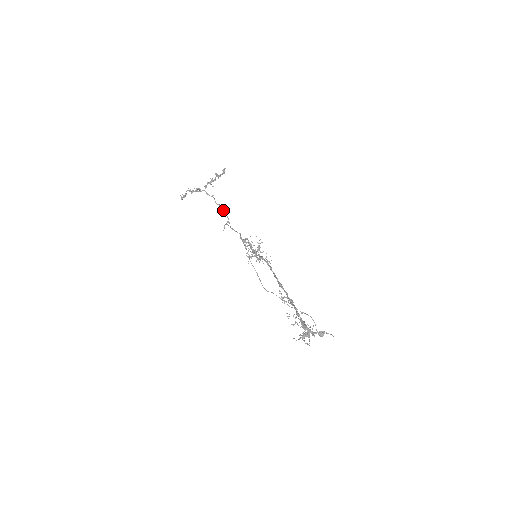
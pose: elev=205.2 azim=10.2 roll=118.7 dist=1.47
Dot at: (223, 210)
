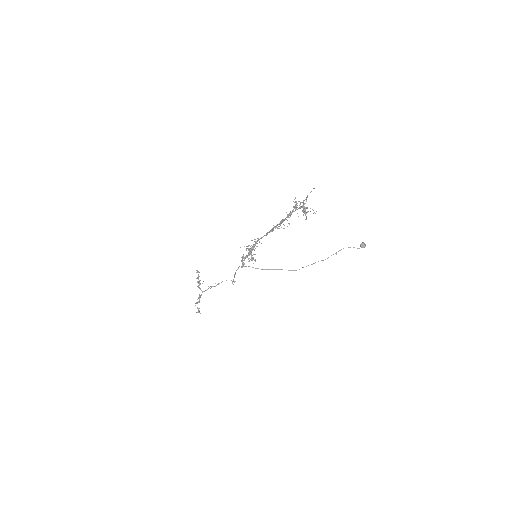
Dot at: occluded
